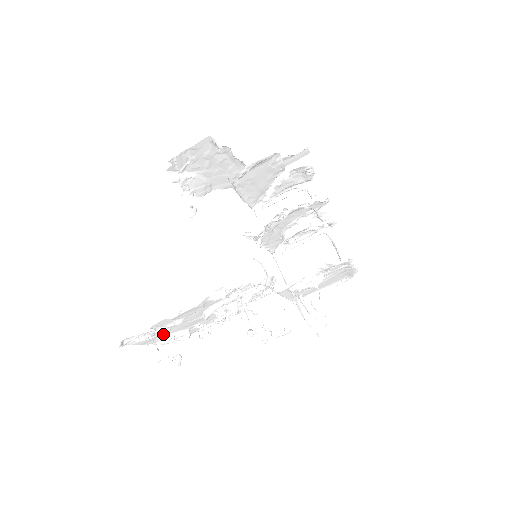
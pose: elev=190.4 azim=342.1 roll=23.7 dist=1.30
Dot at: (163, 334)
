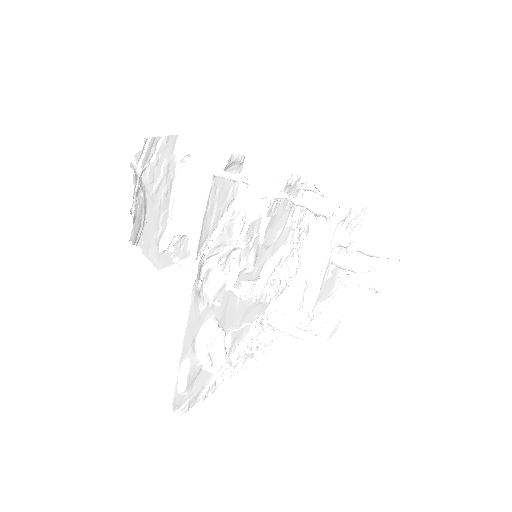
Dot at: (215, 311)
